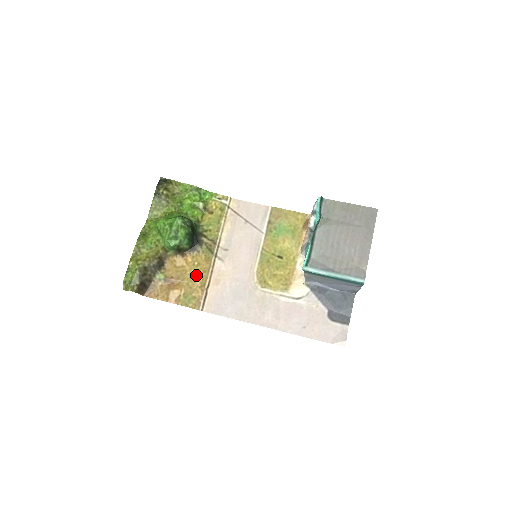
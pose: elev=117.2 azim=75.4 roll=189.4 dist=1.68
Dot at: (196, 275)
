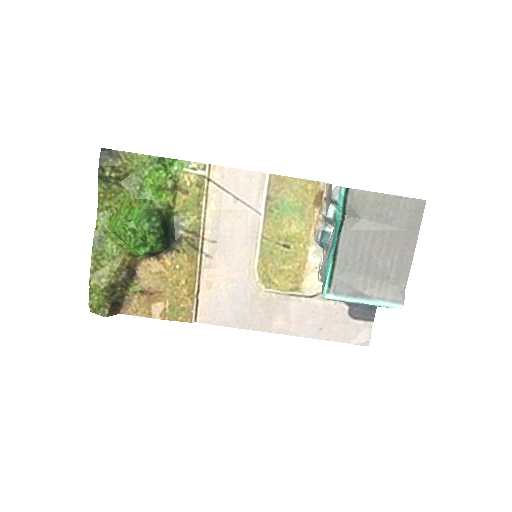
Dot at: (180, 282)
